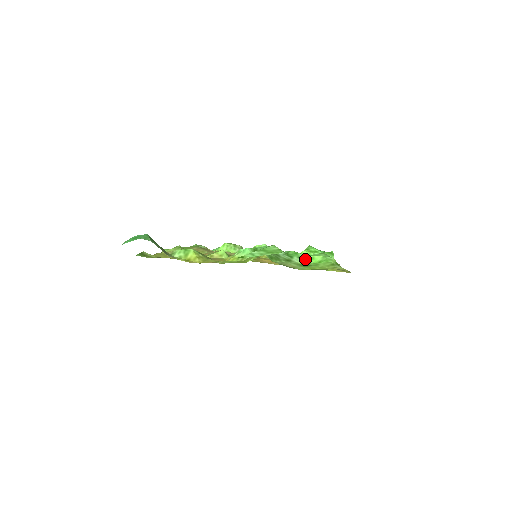
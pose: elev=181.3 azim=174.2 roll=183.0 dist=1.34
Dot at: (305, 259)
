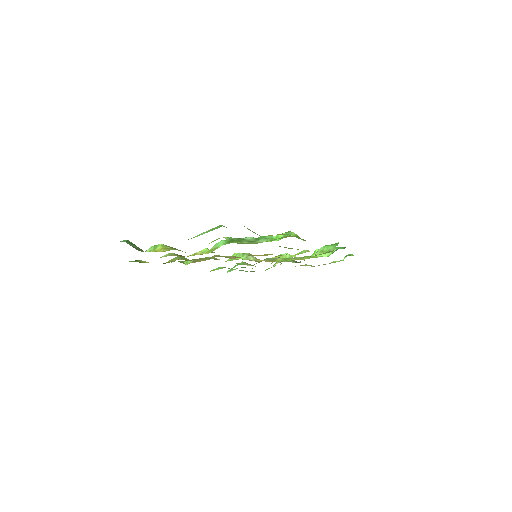
Dot at: (269, 239)
